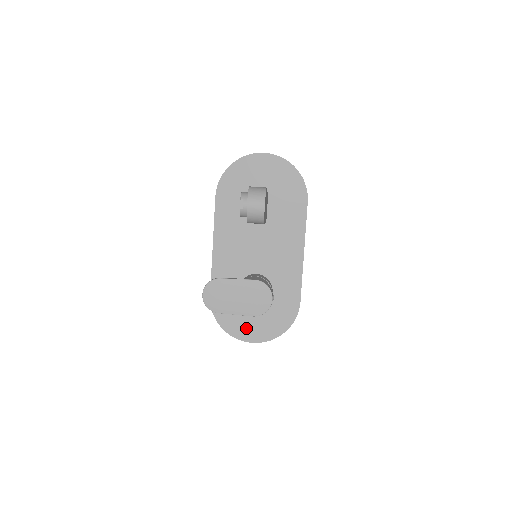
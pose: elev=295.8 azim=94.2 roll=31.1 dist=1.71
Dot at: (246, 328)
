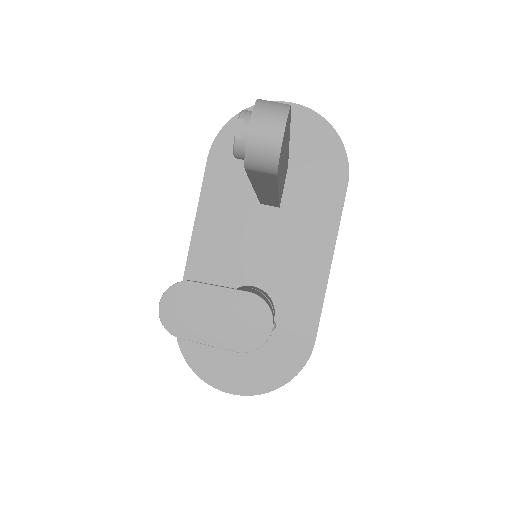
Dot at: (225, 369)
